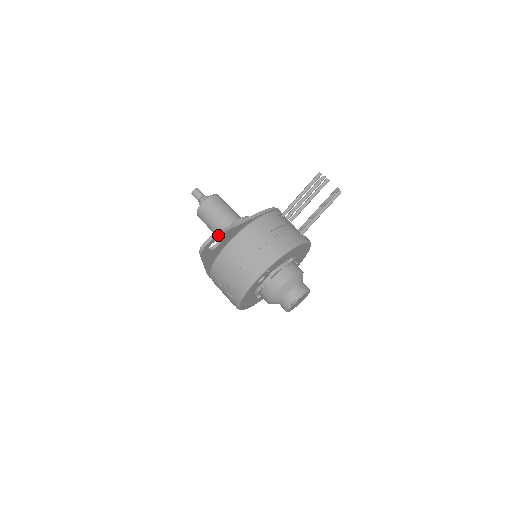
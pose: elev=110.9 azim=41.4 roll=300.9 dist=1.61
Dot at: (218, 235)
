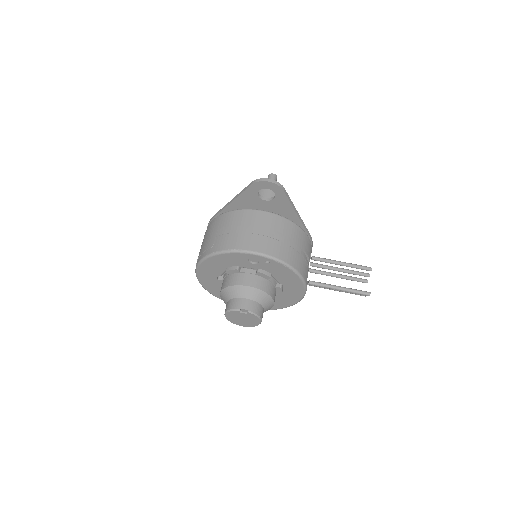
Dot at: (282, 190)
